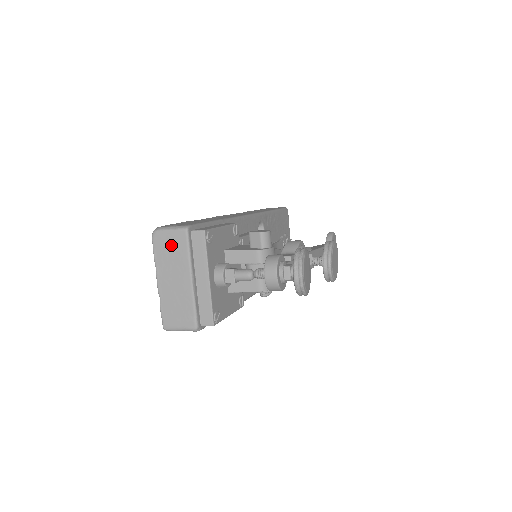
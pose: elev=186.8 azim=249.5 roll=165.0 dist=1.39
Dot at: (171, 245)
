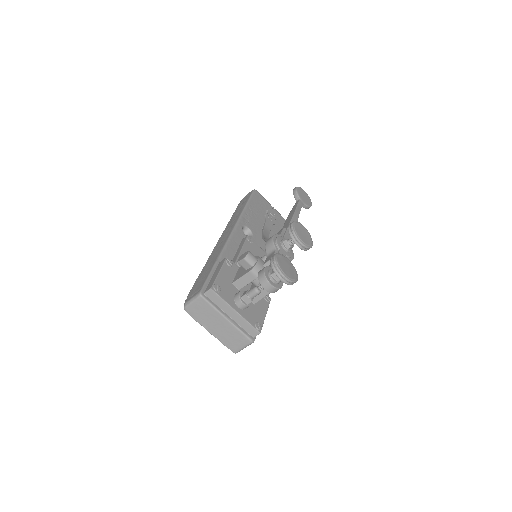
Dot at: (200, 309)
